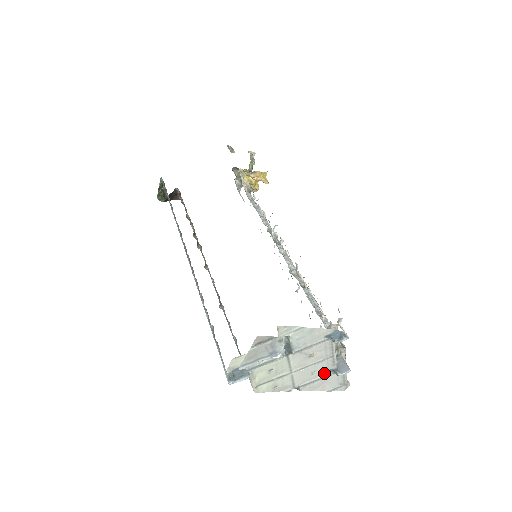
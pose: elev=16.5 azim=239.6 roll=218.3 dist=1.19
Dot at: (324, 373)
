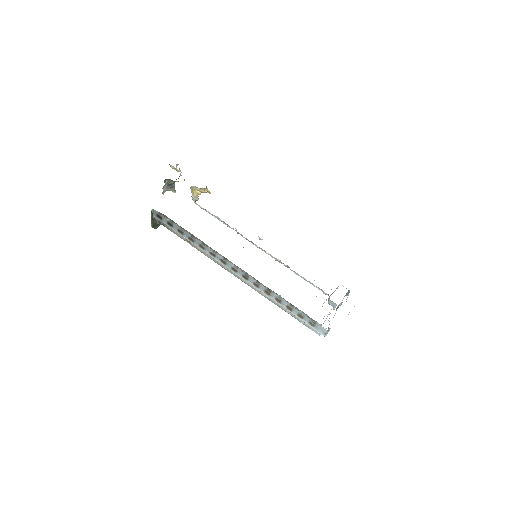
Dot at: occluded
